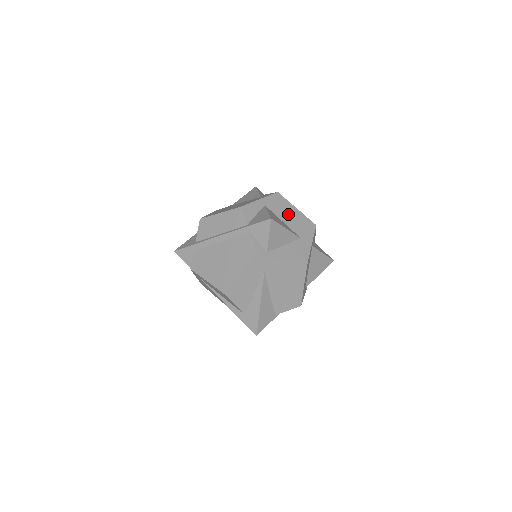
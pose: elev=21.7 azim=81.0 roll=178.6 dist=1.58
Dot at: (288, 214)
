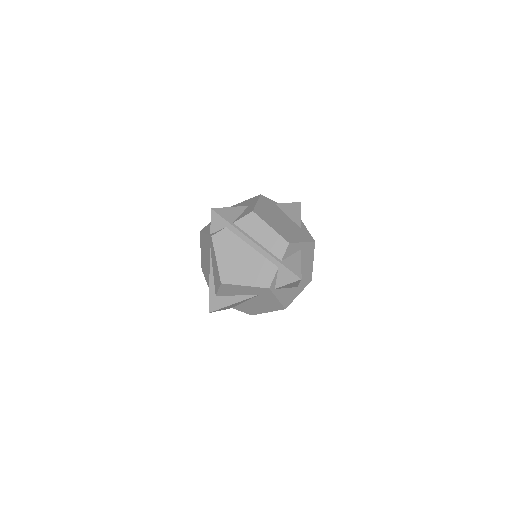
Dot at: (306, 263)
